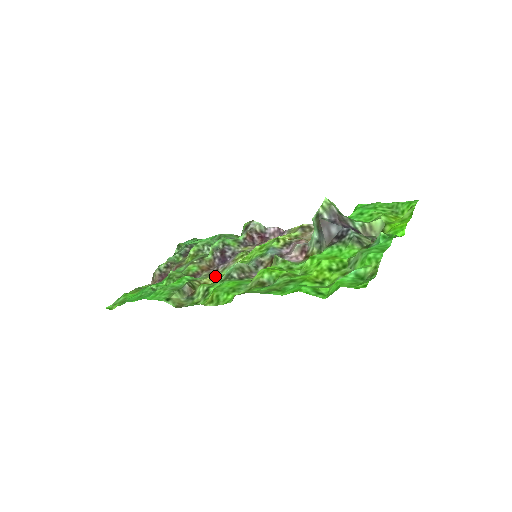
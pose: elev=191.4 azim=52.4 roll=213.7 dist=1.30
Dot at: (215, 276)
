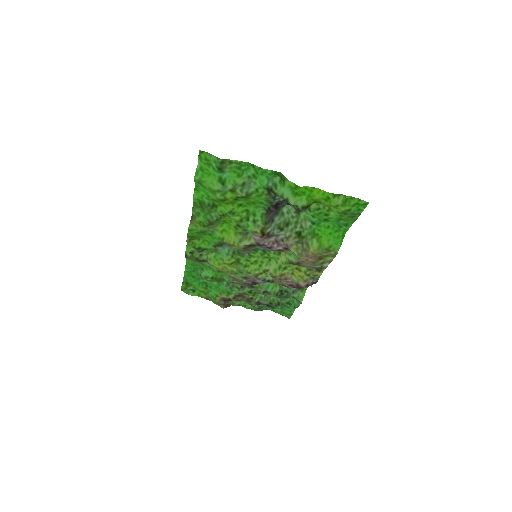
Dot at: (232, 272)
